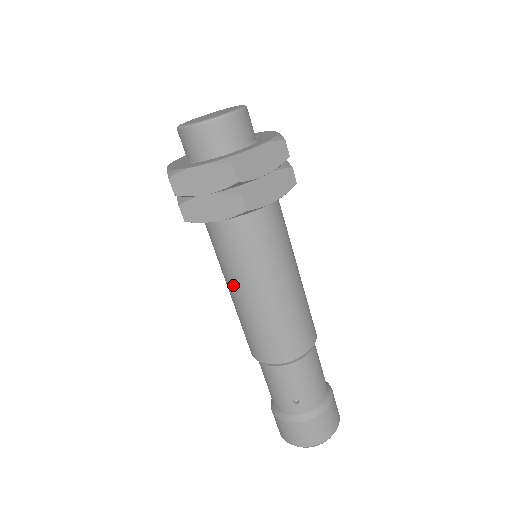
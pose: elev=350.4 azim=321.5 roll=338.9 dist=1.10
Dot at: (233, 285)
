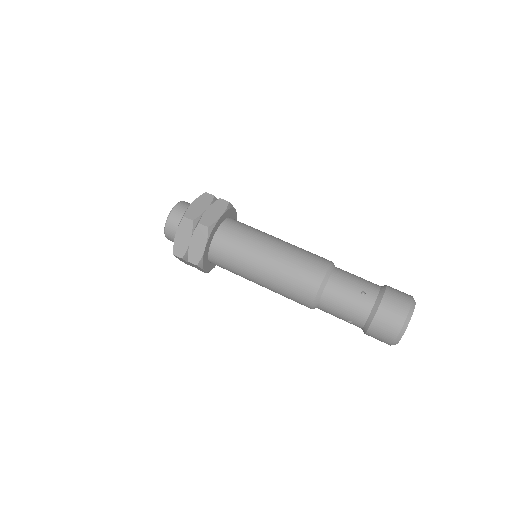
Dot at: occluded
